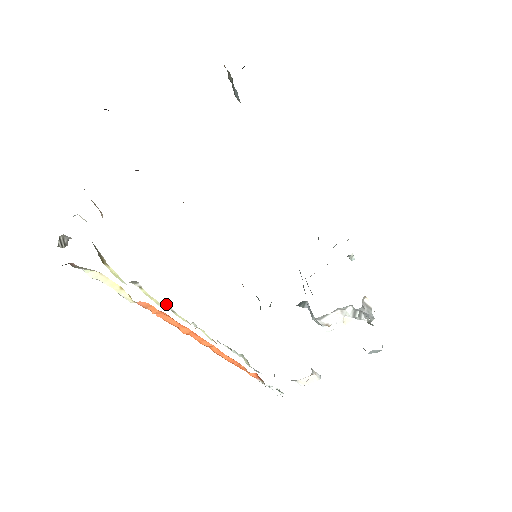
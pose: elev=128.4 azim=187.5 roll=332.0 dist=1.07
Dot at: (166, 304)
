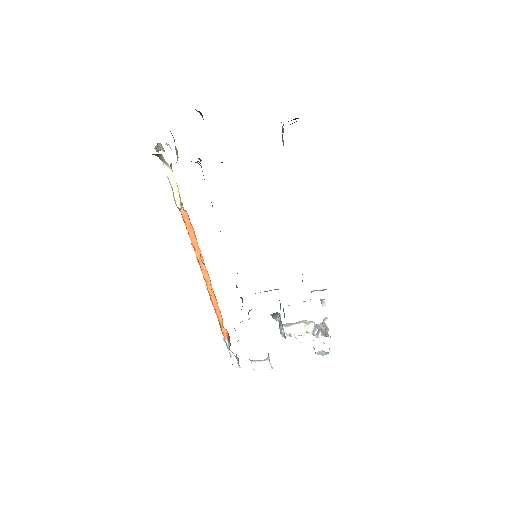
Dot at: occluded
